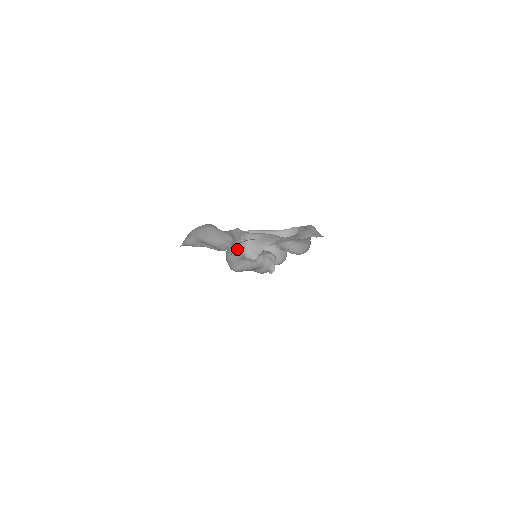
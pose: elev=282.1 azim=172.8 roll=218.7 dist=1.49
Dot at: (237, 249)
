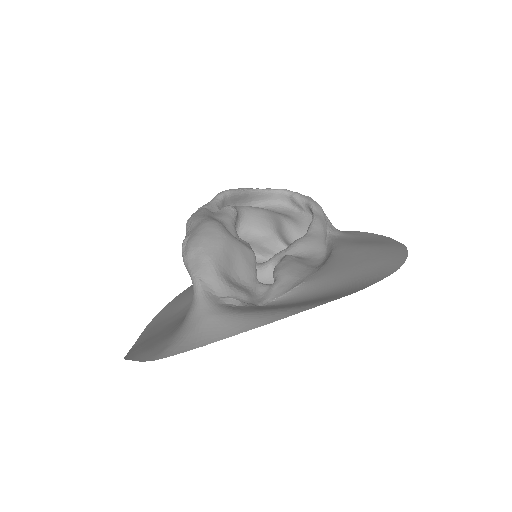
Dot at: occluded
